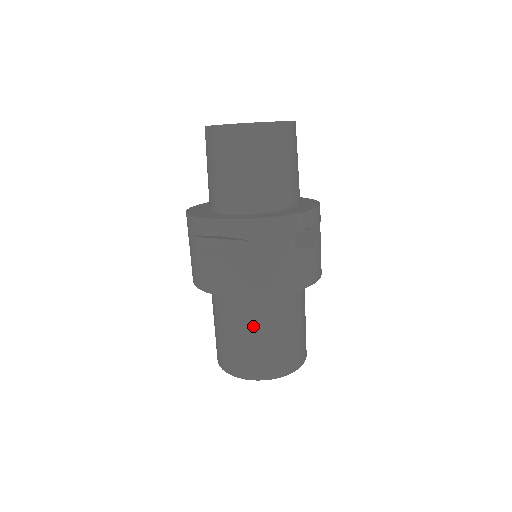
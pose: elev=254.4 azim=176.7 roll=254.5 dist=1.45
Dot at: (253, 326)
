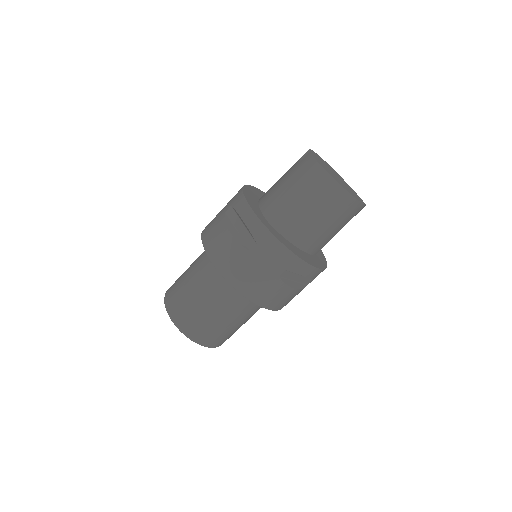
Dot at: (207, 293)
